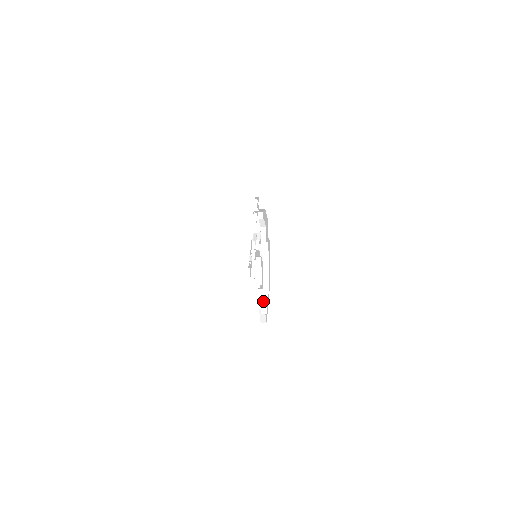
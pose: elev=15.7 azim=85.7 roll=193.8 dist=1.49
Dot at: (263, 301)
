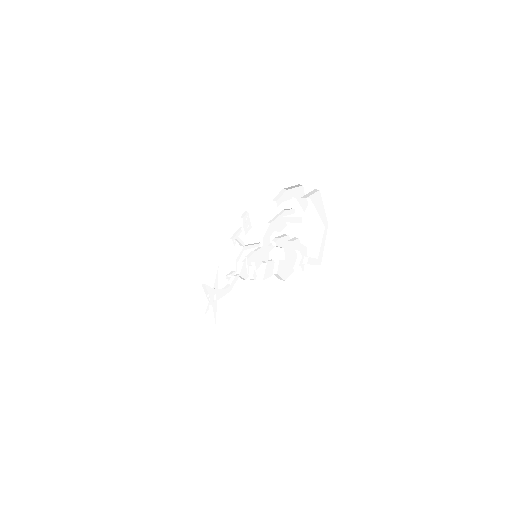
Dot at: (318, 243)
